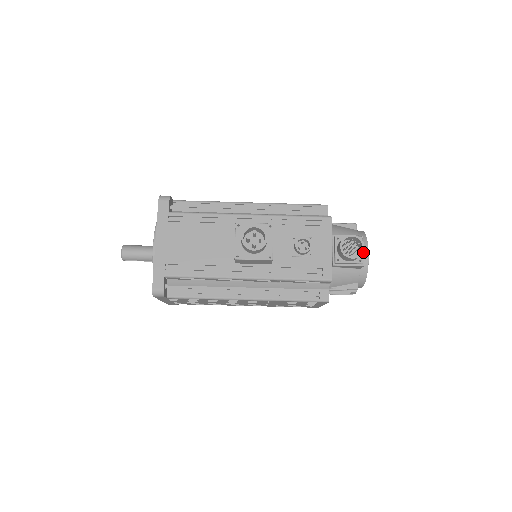
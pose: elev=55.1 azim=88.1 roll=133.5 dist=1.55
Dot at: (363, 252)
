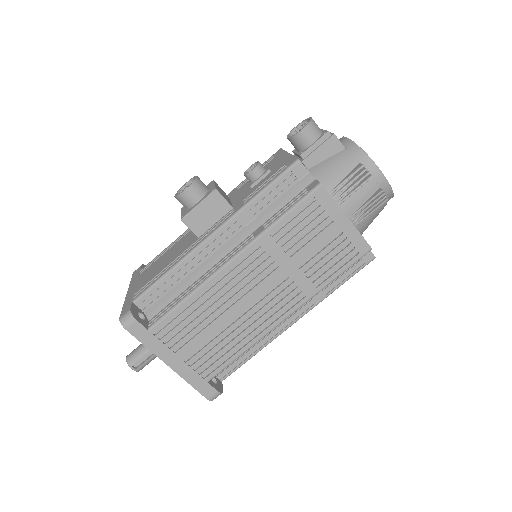
Dot at: occluded
